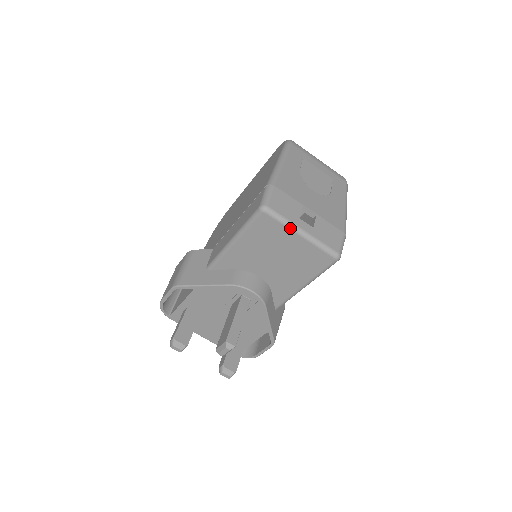
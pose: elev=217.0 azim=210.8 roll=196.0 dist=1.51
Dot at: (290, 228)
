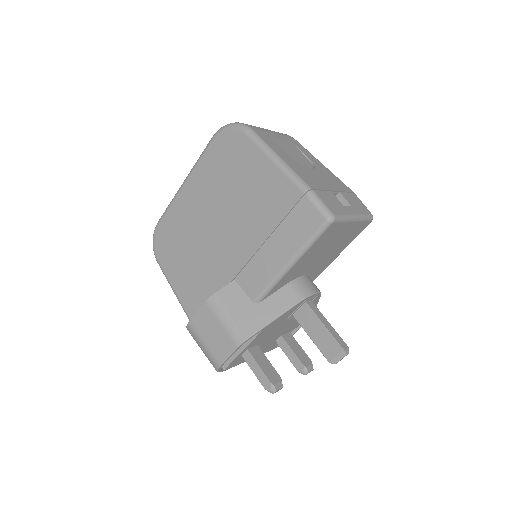
Dot at: (349, 221)
